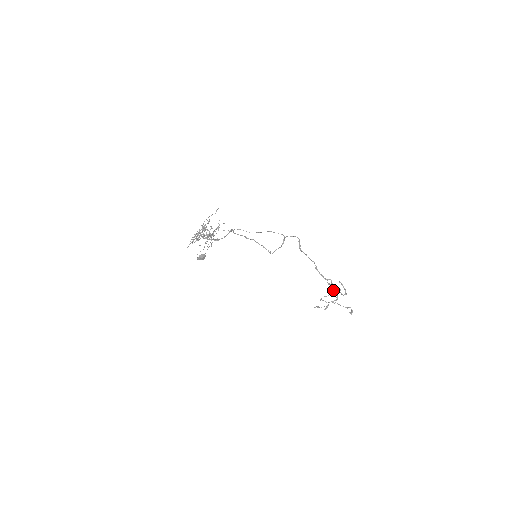
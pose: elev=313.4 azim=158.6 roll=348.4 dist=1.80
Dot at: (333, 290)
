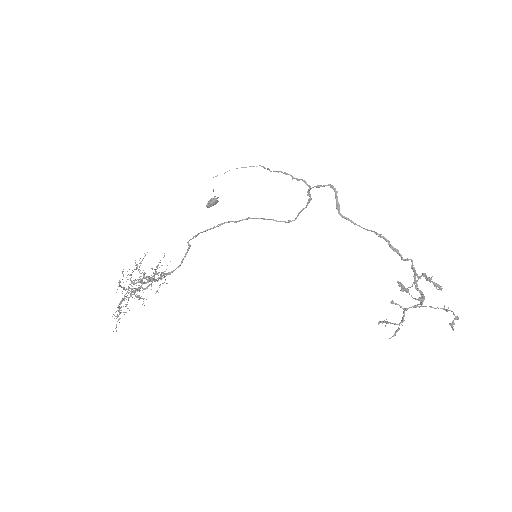
Dot at: occluded
